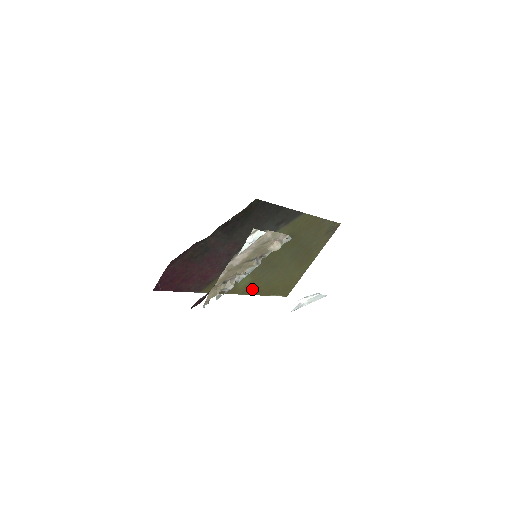
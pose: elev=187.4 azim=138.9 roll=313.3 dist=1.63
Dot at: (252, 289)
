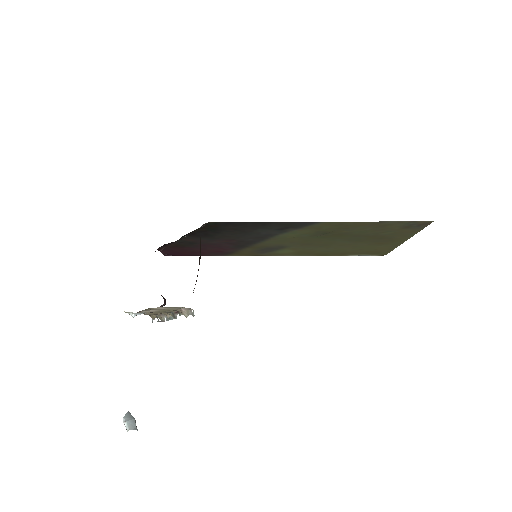
Dot at: (307, 253)
